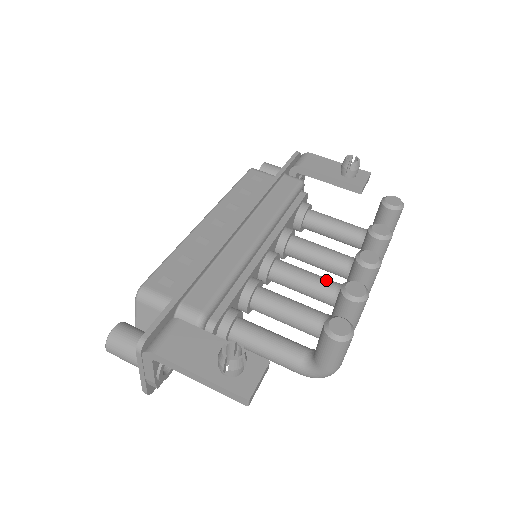
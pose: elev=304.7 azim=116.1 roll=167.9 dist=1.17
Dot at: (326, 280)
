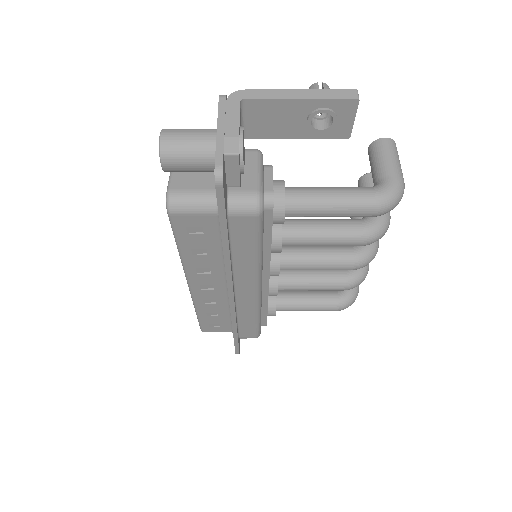
Dot at: occluded
